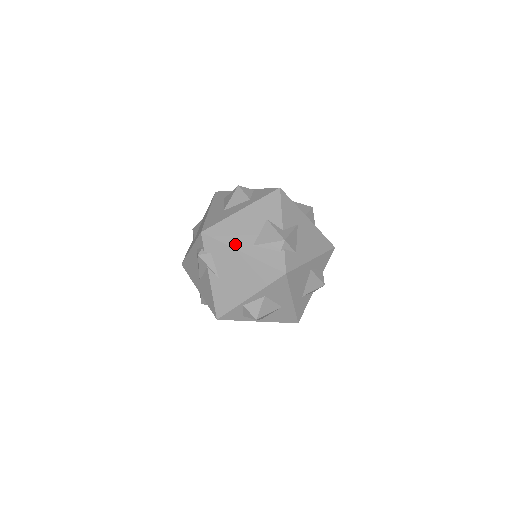
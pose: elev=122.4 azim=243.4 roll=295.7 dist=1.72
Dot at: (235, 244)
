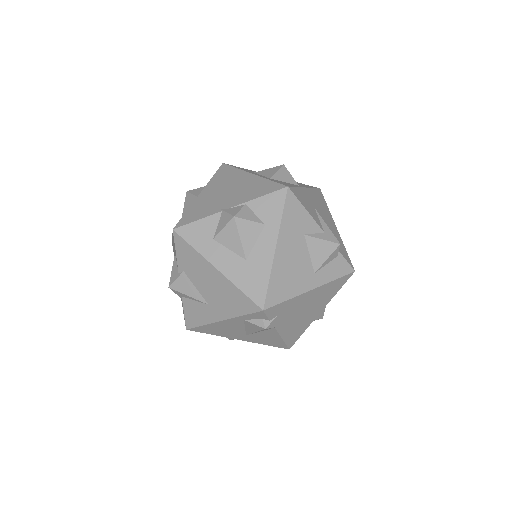
Dot at: (300, 289)
